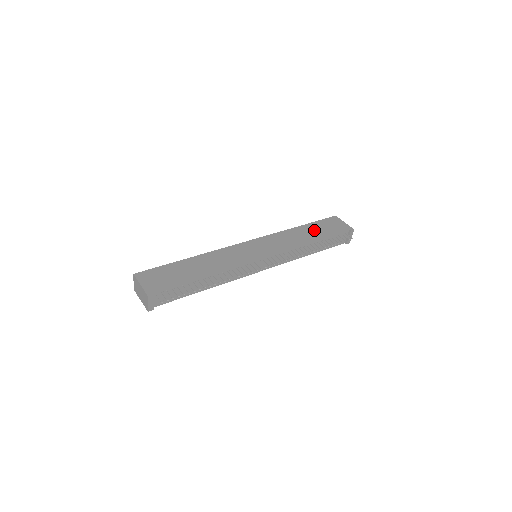
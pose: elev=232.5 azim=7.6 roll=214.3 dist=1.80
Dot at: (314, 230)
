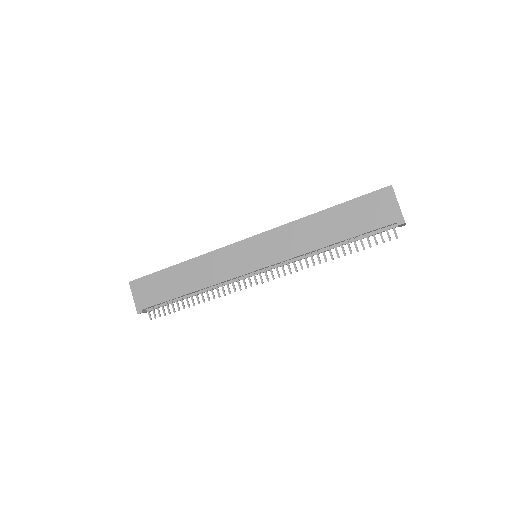
Dot at: (340, 221)
